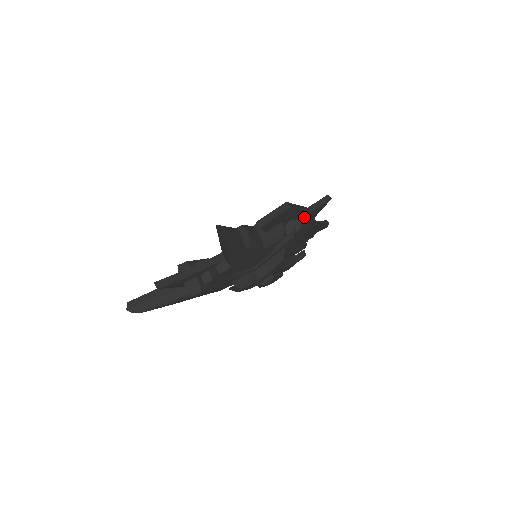
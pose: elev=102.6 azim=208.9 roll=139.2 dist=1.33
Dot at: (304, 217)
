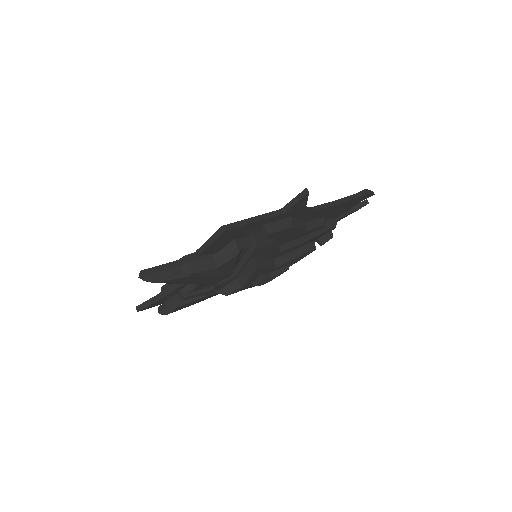
Dot at: (276, 220)
